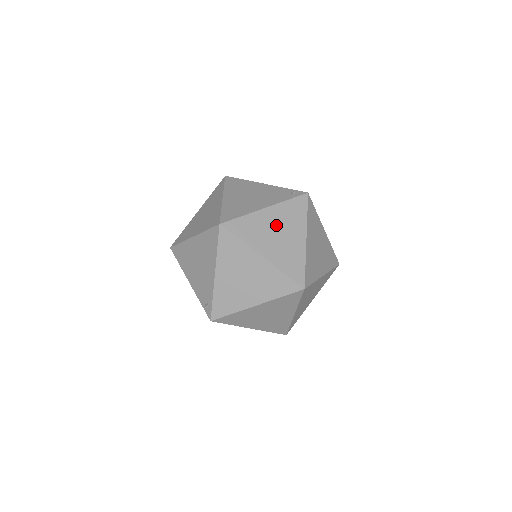
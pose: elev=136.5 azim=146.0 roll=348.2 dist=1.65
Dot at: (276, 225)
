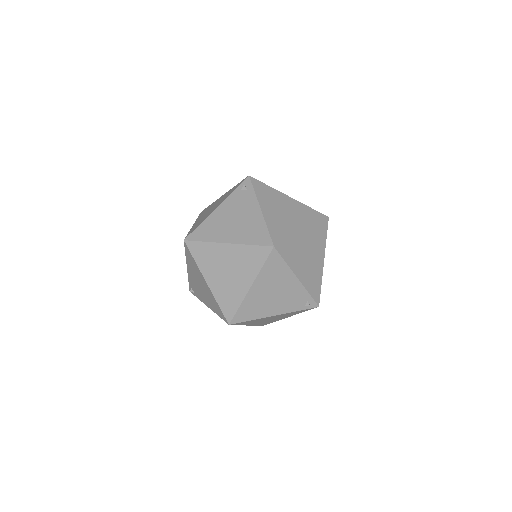
Dot at: (273, 318)
